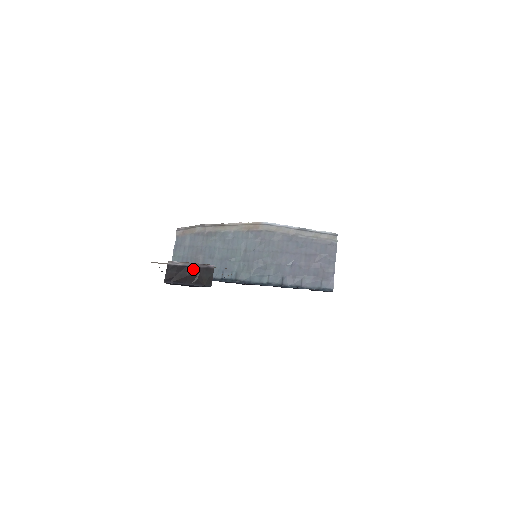
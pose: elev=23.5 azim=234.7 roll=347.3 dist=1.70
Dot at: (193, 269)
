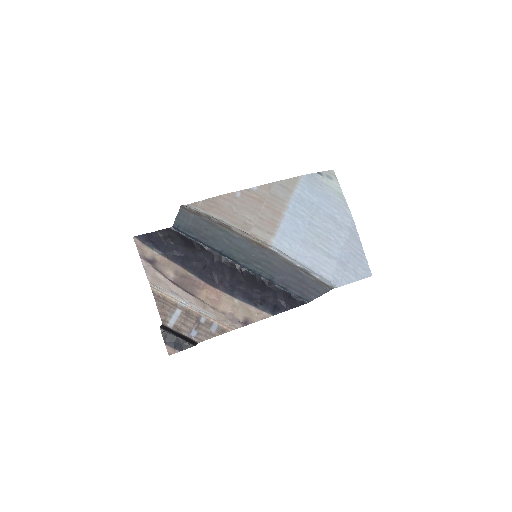
Dot at: (182, 336)
